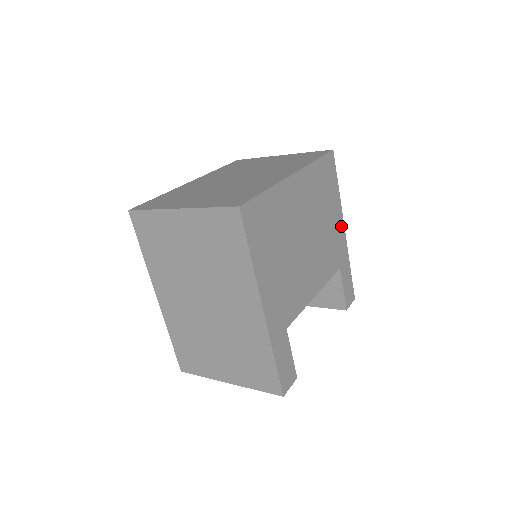
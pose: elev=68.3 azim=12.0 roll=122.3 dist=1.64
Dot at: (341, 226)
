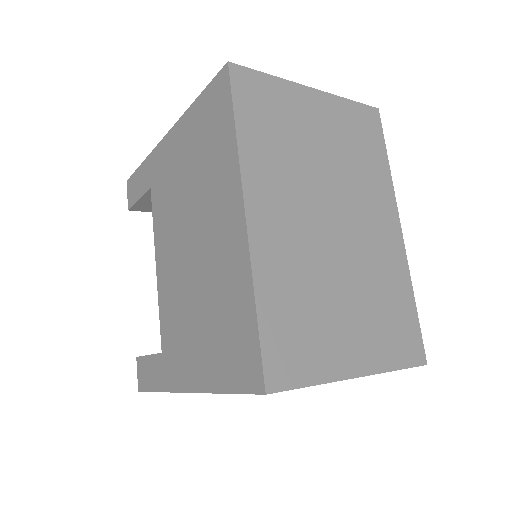
Dot at: occluded
